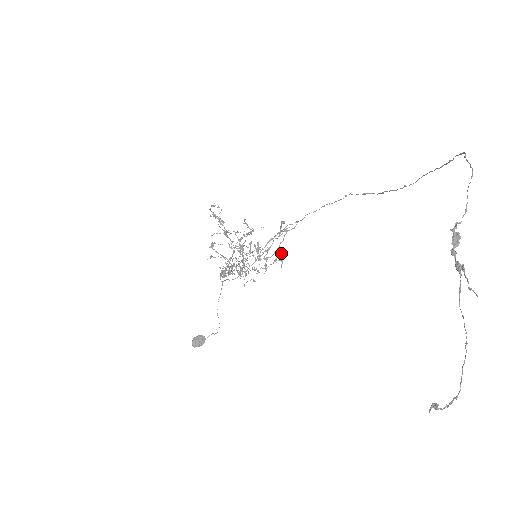
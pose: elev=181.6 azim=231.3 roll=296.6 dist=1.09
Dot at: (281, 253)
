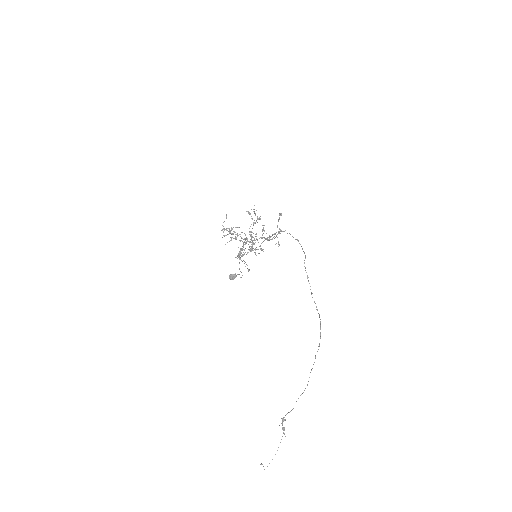
Dot at: occluded
